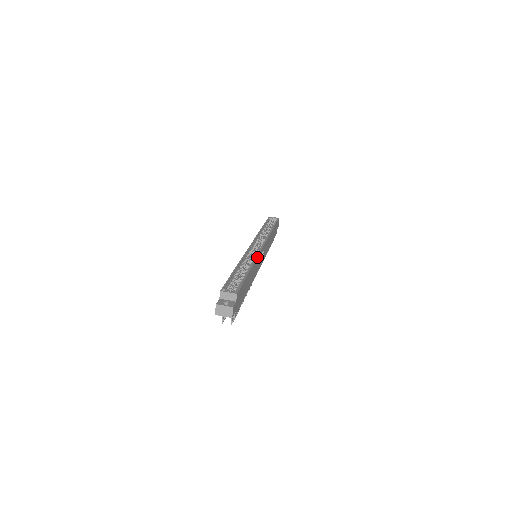
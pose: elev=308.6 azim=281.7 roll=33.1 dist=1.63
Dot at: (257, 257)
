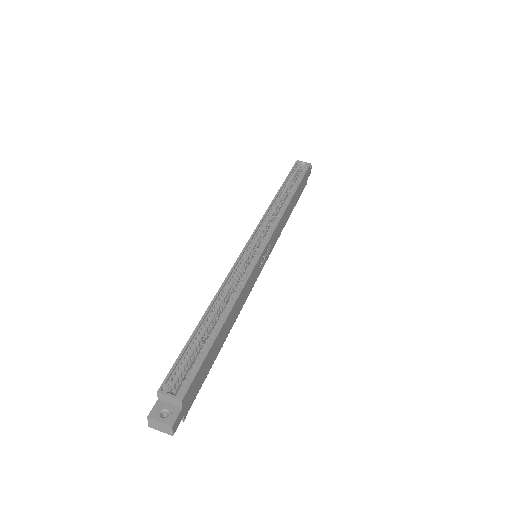
Dot at: (247, 279)
